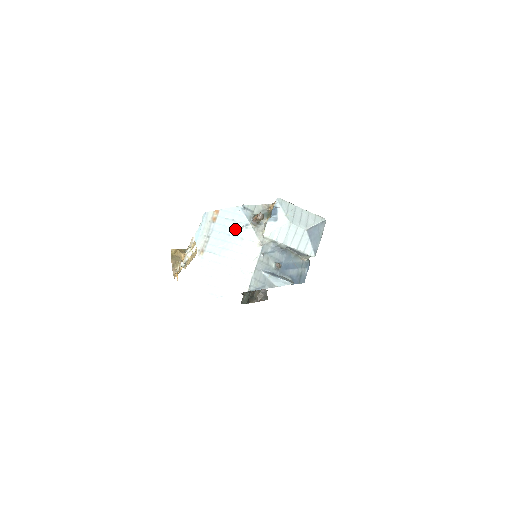
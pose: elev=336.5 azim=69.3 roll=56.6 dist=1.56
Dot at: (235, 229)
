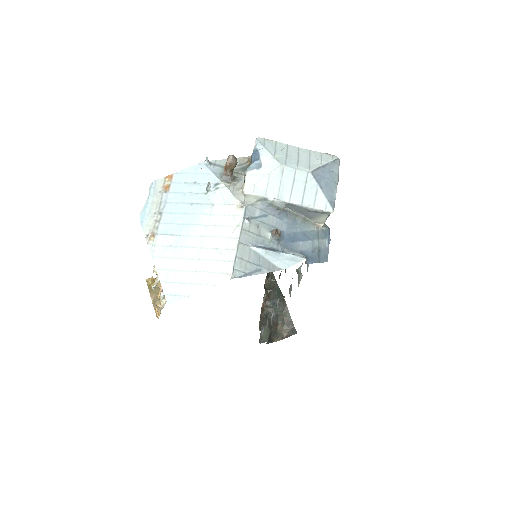
Dot at: (199, 194)
